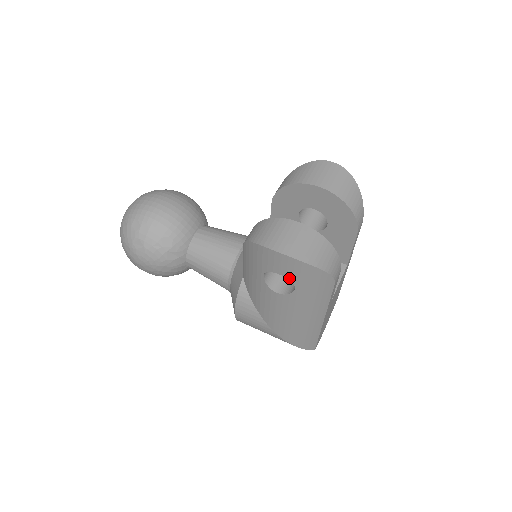
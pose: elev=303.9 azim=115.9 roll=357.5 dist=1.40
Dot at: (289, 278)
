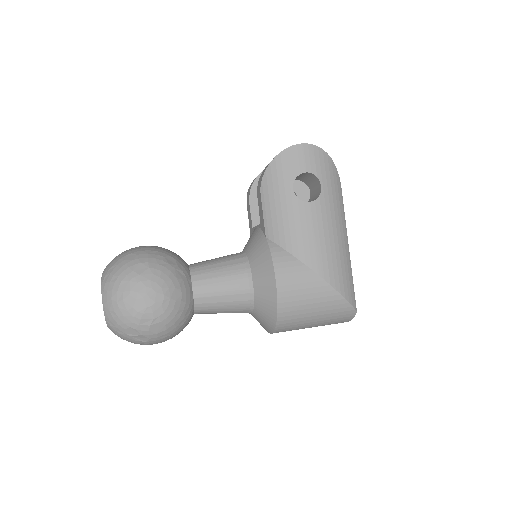
Dot at: (314, 173)
